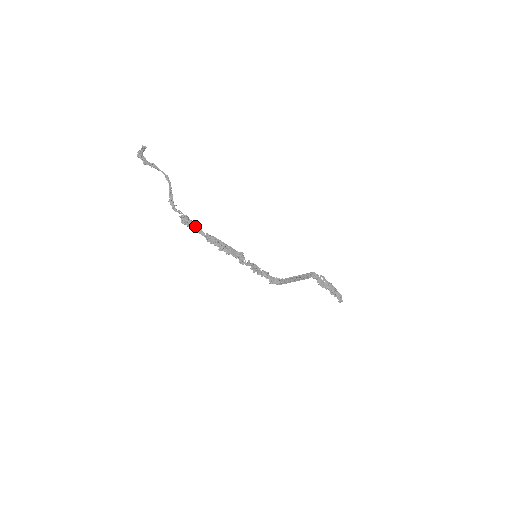
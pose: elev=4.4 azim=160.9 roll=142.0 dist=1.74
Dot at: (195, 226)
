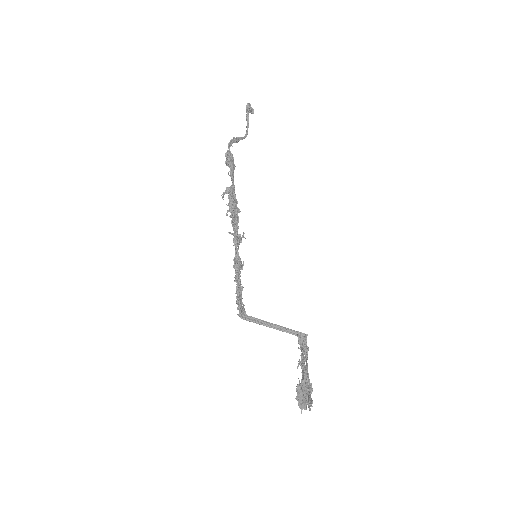
Dot at: (234, 169)
